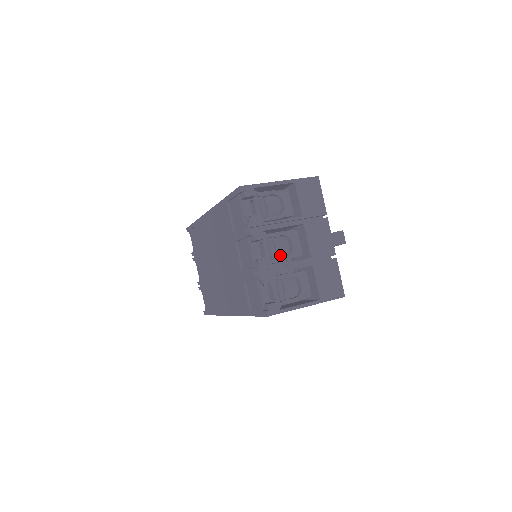
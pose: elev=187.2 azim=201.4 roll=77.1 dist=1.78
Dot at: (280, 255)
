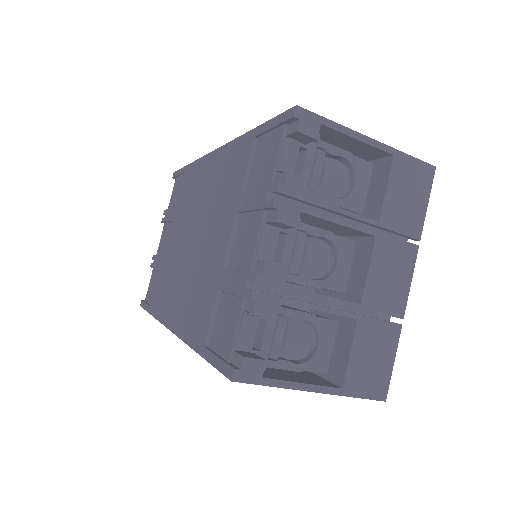
Dot at: (306, 272)
